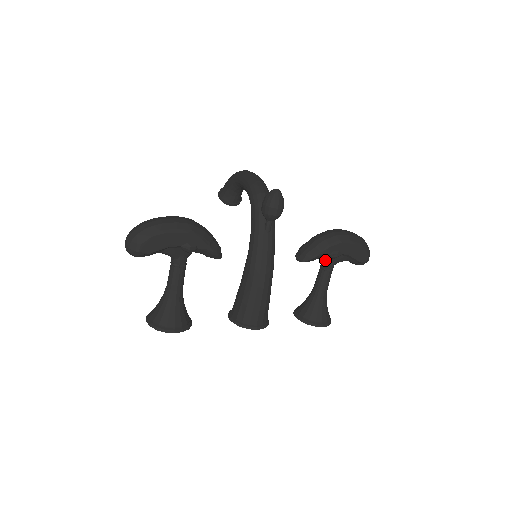
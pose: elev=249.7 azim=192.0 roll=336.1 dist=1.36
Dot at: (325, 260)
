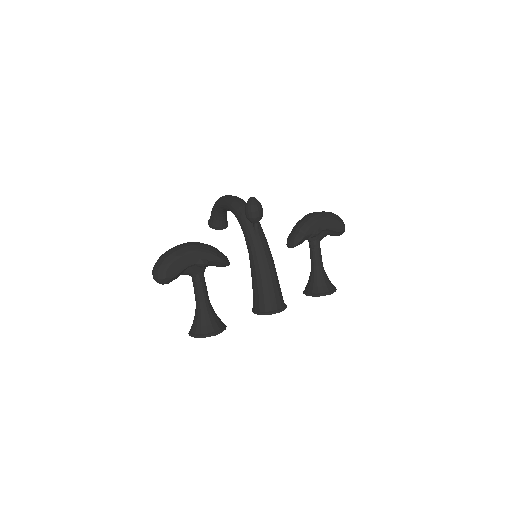
Dot at: (311, 240)
